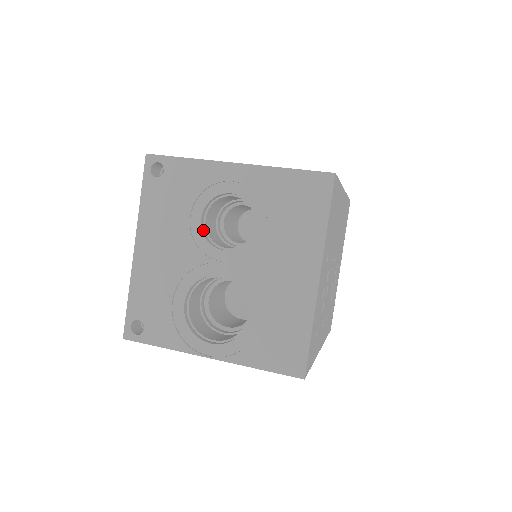
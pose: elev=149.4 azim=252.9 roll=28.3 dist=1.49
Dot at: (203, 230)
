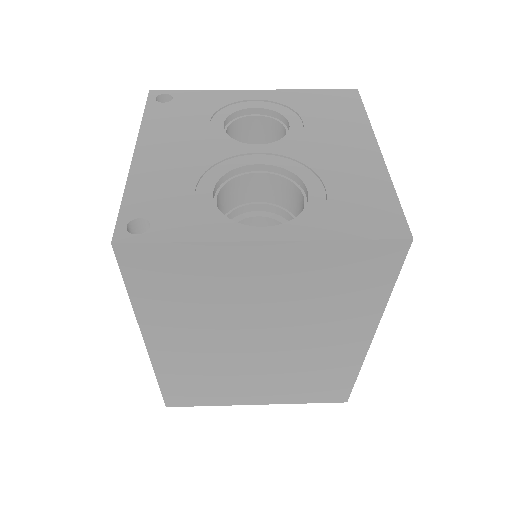
Dot at: (226, 136)
